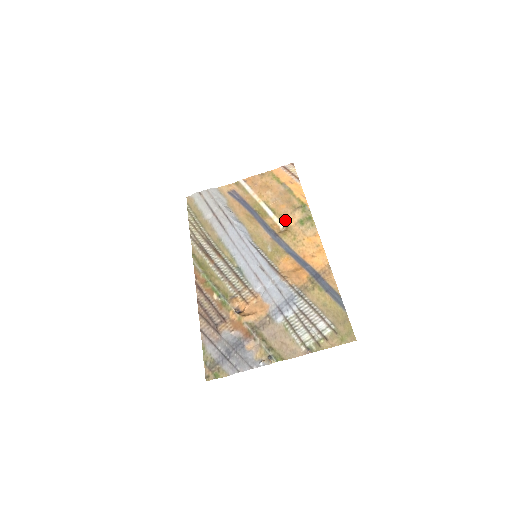
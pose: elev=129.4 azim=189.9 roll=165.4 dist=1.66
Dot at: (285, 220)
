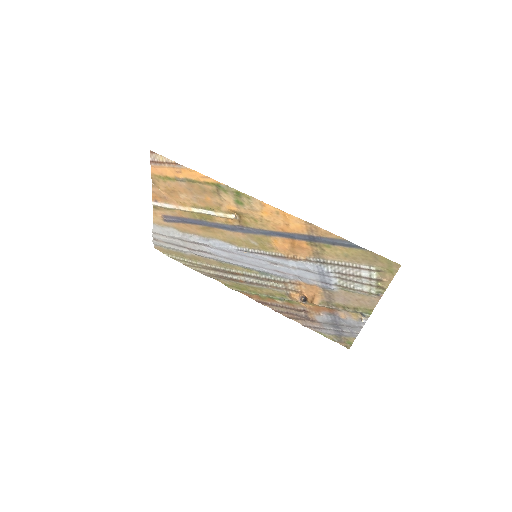
Dot at: (227, 210)
